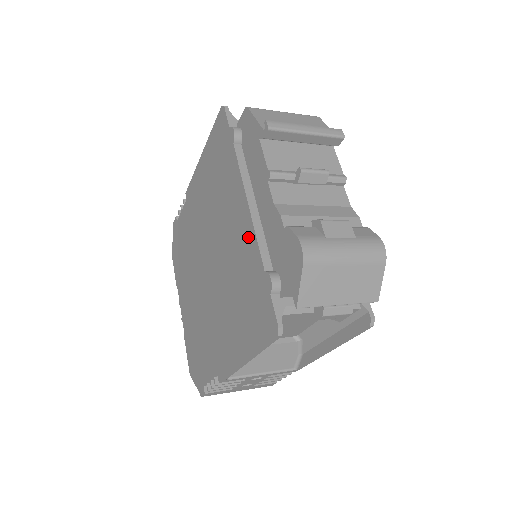
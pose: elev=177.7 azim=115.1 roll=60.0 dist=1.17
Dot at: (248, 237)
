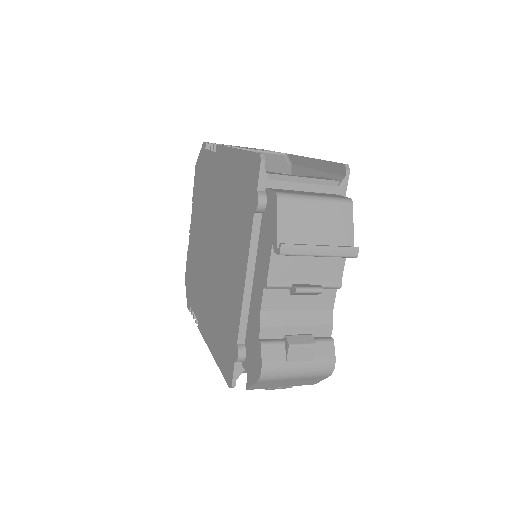
Dot at: (237, 301)
